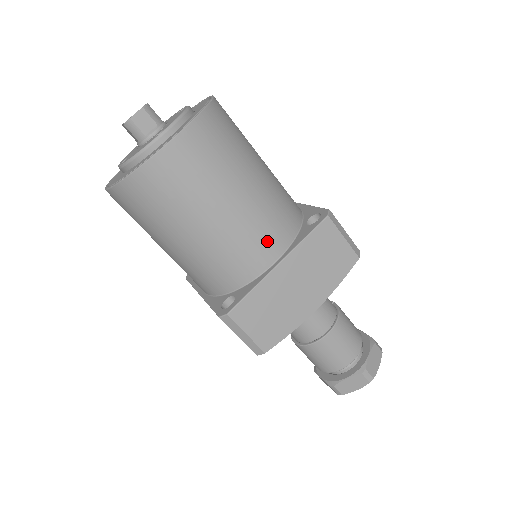
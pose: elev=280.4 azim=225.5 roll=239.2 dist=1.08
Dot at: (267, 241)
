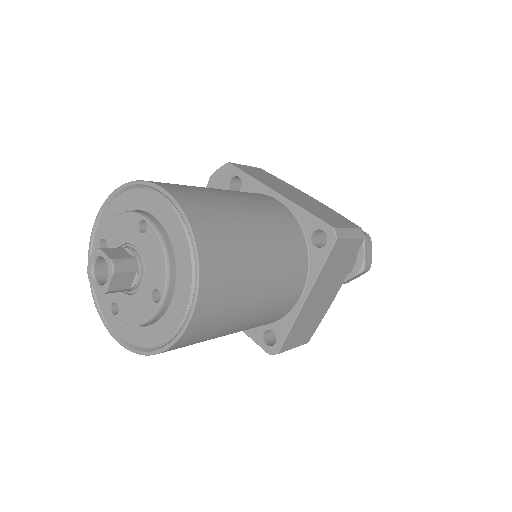
Dot at: (291, 293)
